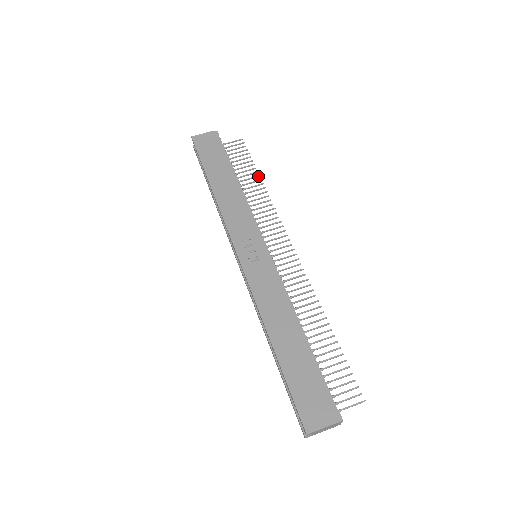
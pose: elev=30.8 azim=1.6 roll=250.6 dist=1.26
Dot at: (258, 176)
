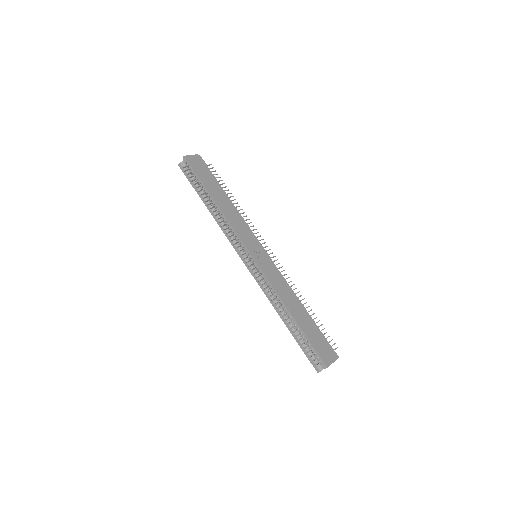
Dot at: (233, 196)
